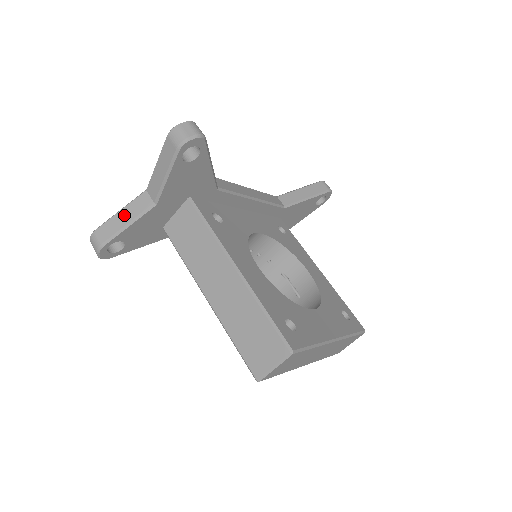
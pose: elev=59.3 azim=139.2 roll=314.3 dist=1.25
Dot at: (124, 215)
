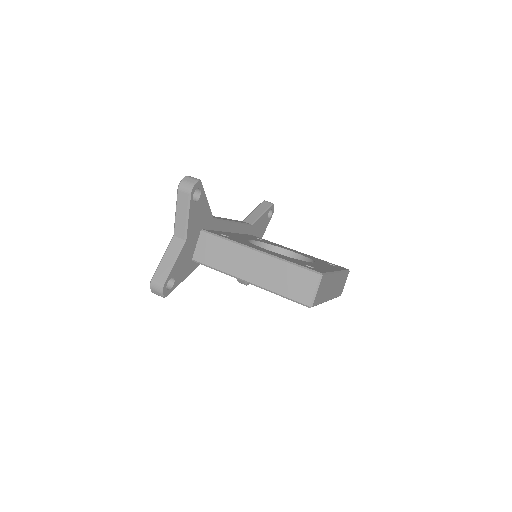
Dot at: (168, 258)
